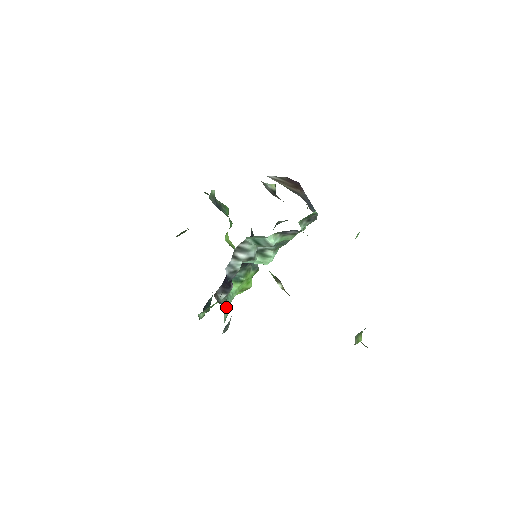
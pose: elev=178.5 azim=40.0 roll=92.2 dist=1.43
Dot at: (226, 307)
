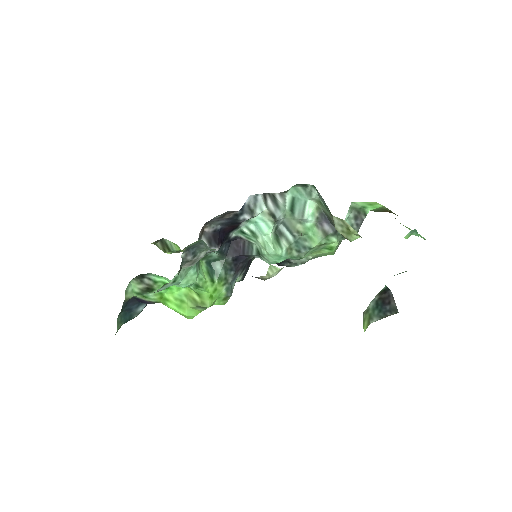
Dot at: occluded
